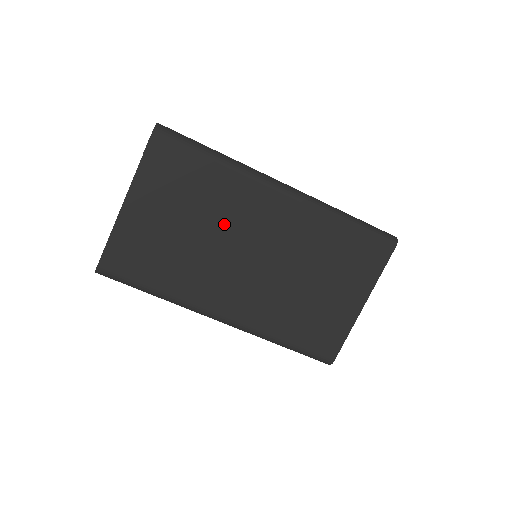
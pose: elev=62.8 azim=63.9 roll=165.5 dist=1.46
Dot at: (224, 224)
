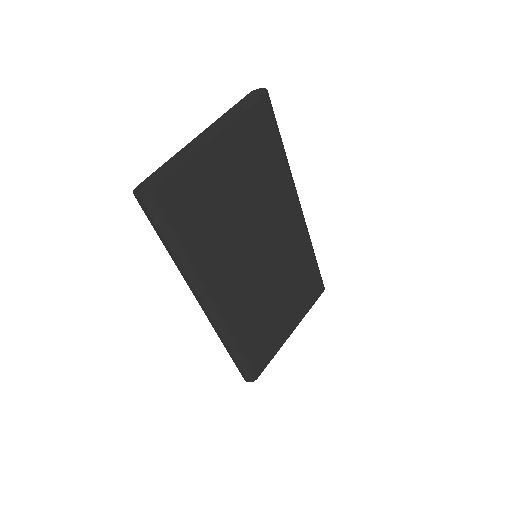
Dot at: (261, 214)
